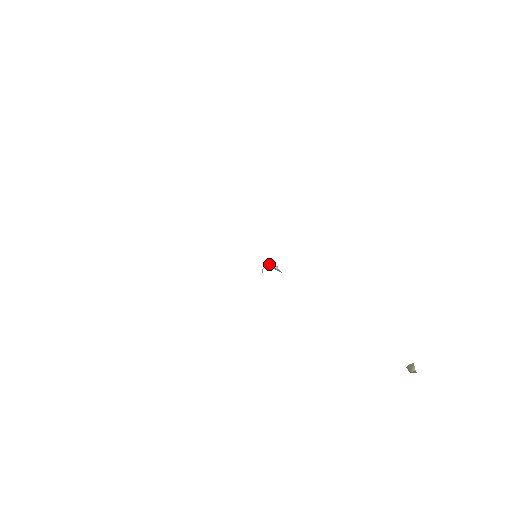
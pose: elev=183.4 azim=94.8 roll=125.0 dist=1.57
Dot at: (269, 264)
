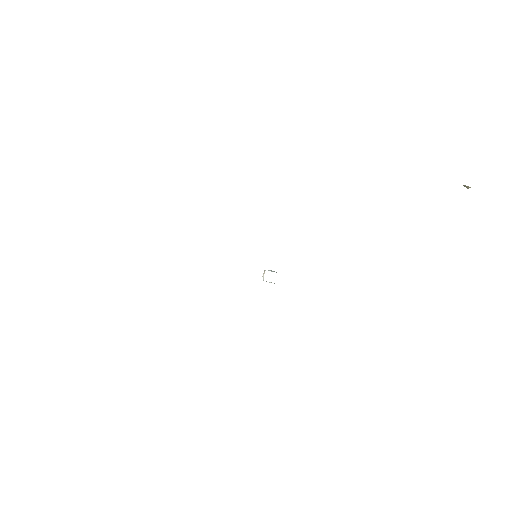
Dot at: (268, 270)
